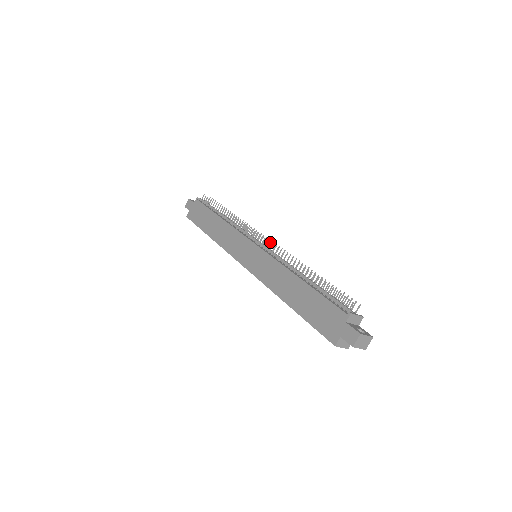
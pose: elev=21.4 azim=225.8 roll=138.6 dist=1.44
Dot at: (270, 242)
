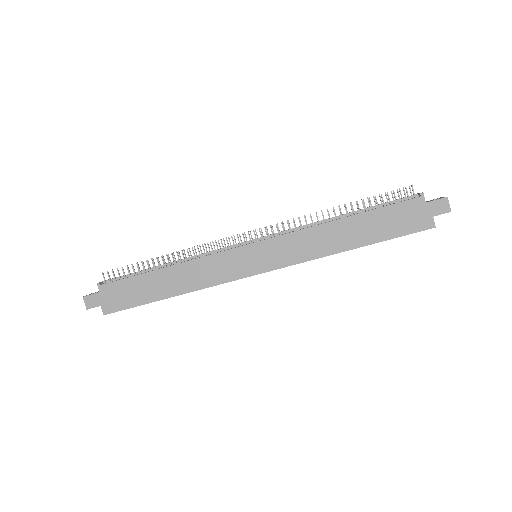
Dot at: (265, 227)
